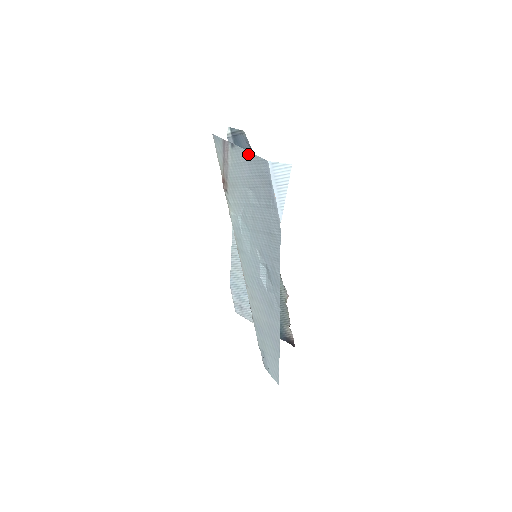
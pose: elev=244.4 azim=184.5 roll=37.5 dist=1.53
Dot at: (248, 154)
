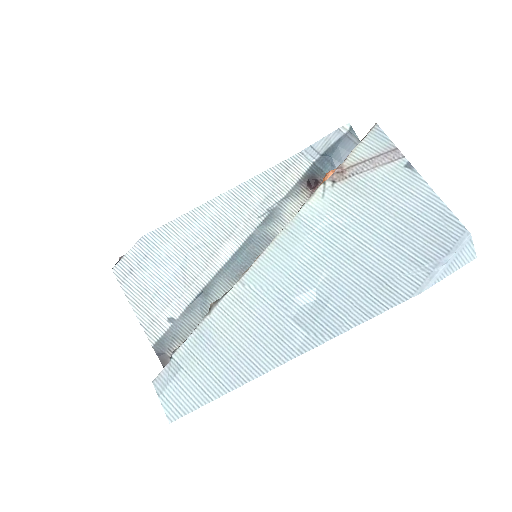
Dot at: (435, 198)
